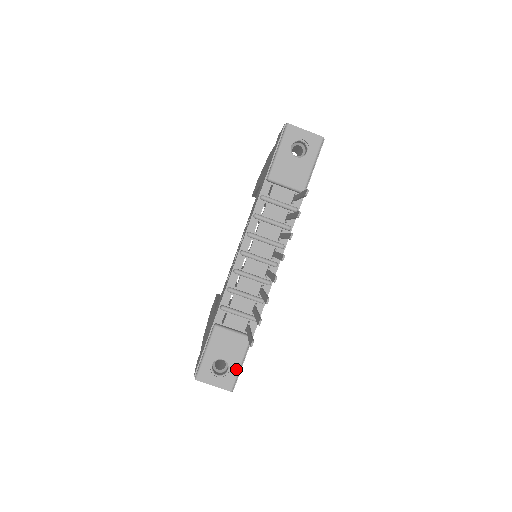
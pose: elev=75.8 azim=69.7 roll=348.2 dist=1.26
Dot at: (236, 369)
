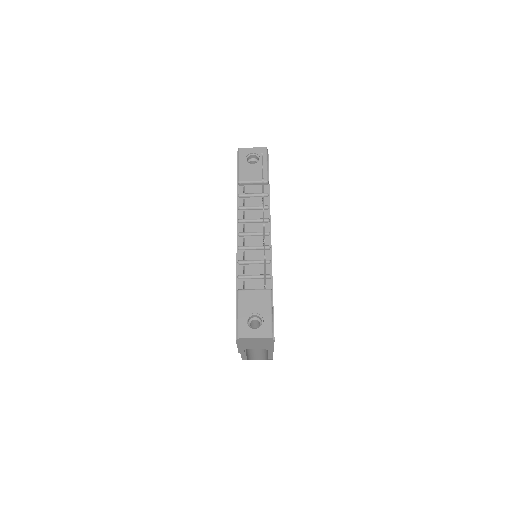
Dot at: (269, 318)
